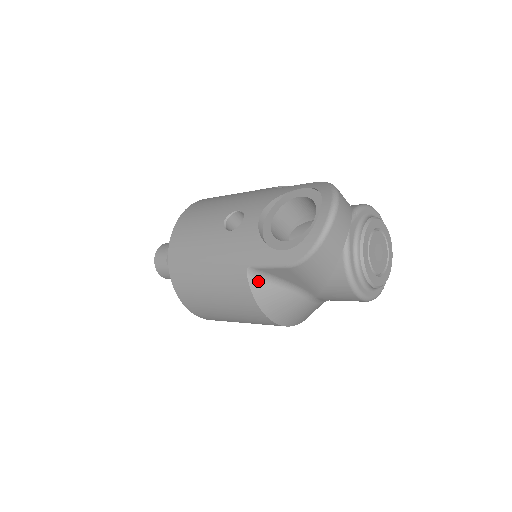
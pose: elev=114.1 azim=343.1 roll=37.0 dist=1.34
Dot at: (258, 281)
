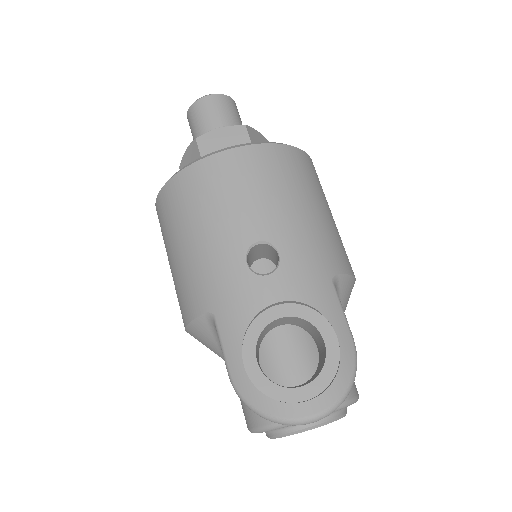
Dot at: (207, 325)
